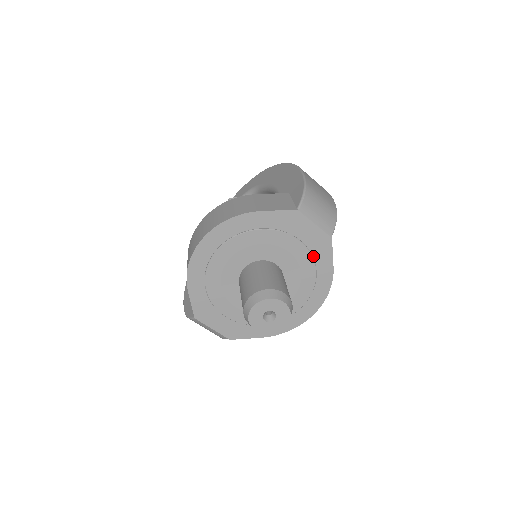
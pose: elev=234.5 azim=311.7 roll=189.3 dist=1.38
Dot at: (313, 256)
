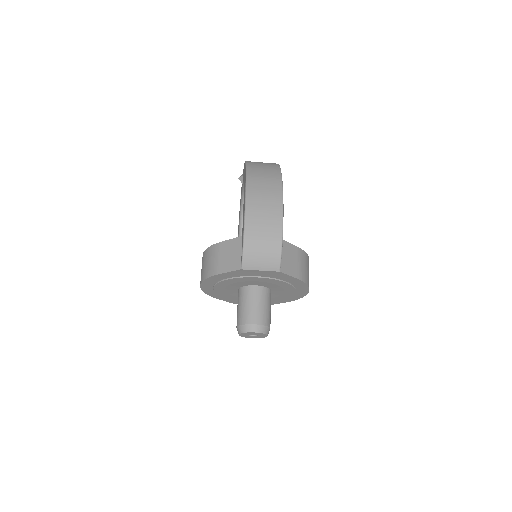
Dot at: (277, 278)
